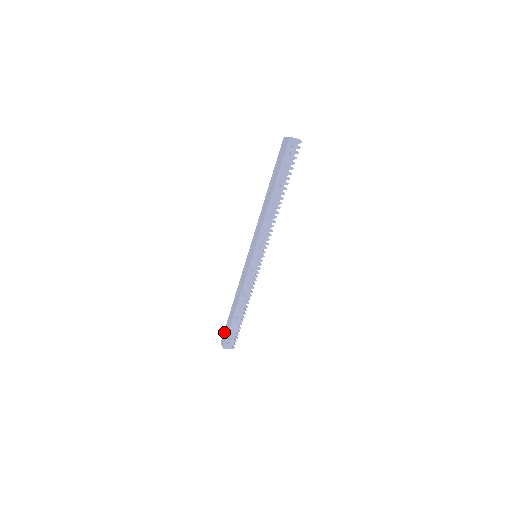
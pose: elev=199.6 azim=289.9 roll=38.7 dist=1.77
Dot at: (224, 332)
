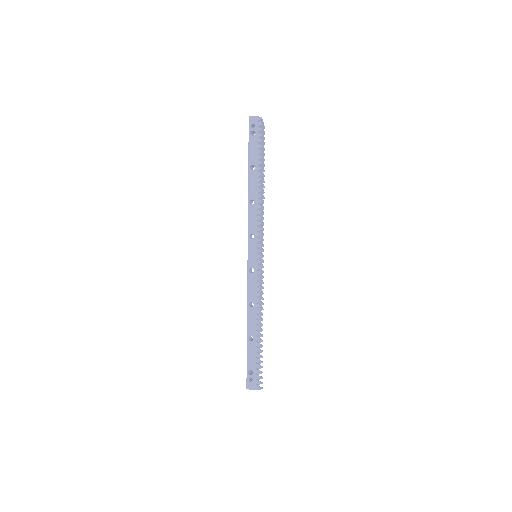
Dot at: occluded
